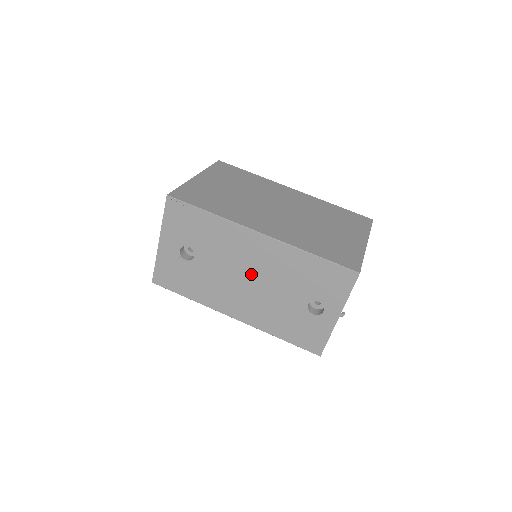
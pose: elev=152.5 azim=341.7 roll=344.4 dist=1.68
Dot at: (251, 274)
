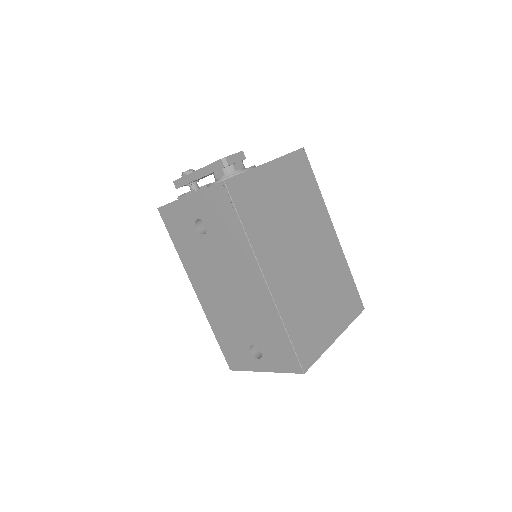
Dot at: (233, 290)
